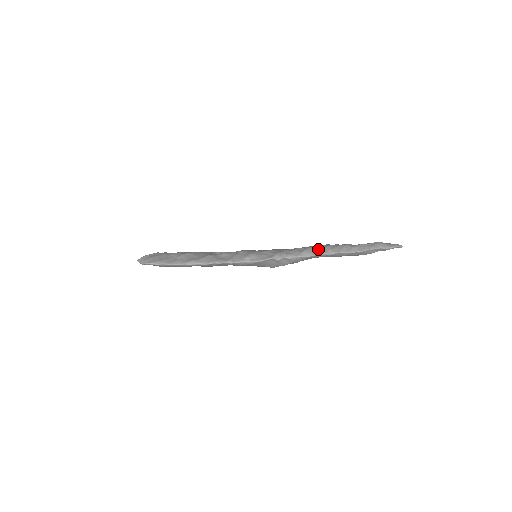
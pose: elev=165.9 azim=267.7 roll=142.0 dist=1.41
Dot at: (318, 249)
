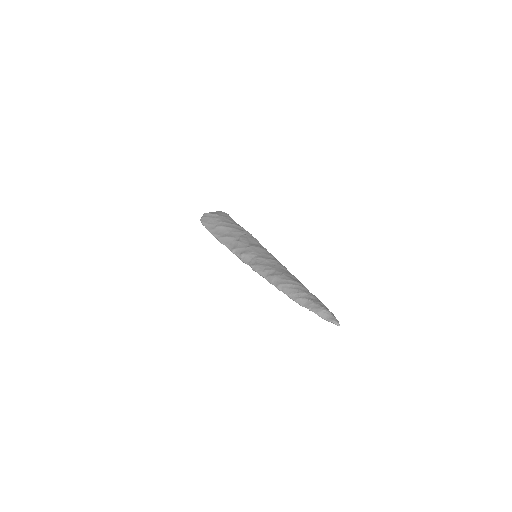
Dot at: (279, 281)
